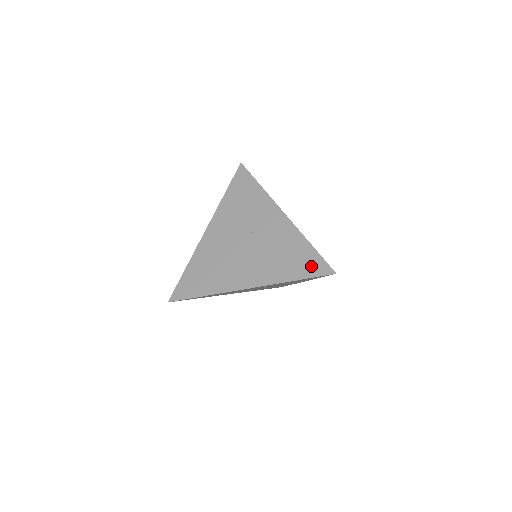
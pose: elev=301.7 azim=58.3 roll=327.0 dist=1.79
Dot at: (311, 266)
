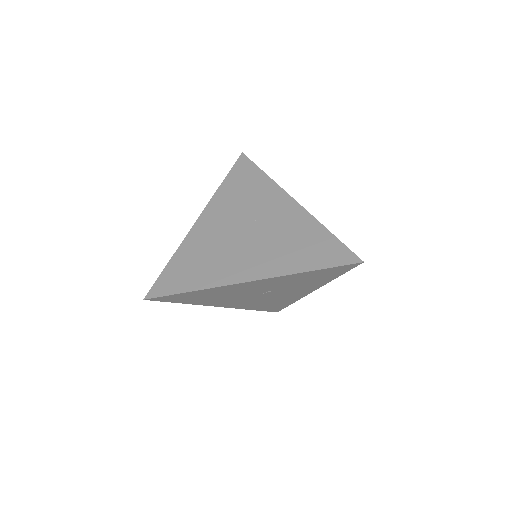
Dot at: (331, 254)
